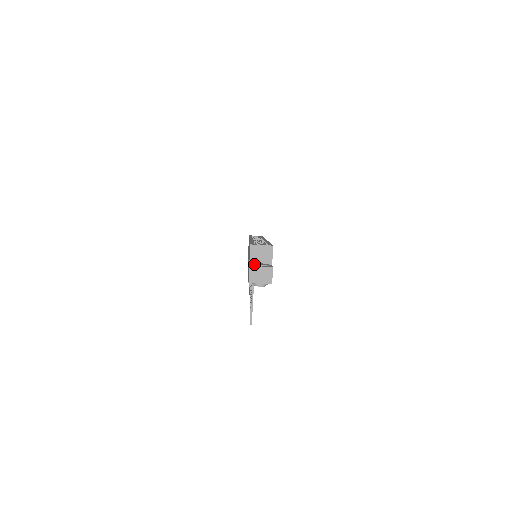
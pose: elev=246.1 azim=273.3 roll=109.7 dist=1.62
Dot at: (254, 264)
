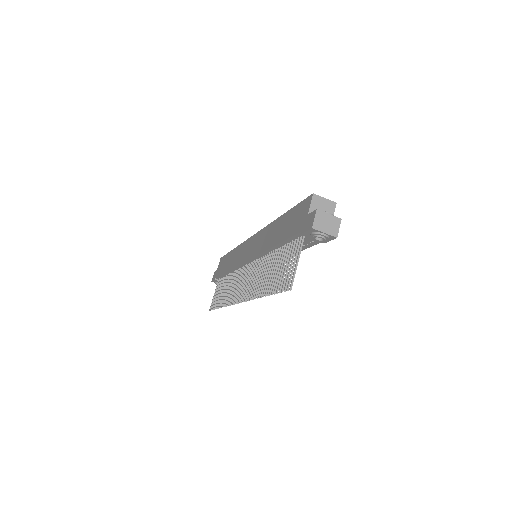
Dot at: (320, 211)
